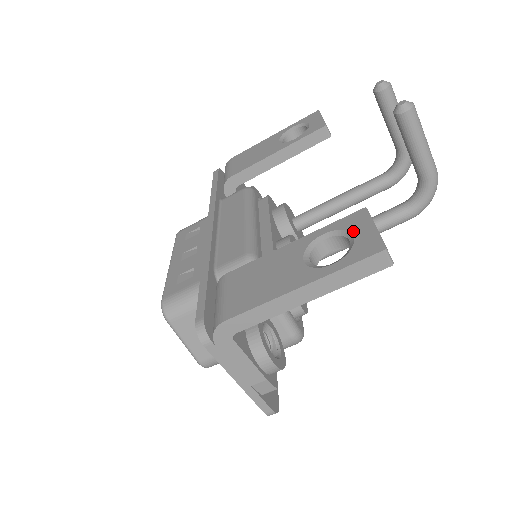
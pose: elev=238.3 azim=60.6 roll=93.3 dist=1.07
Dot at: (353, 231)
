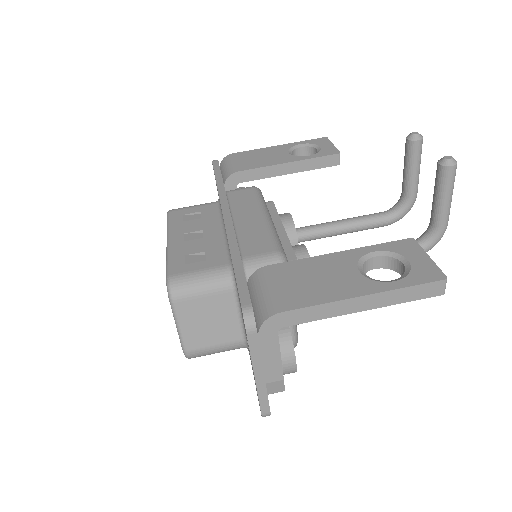
Dot at: (407, 256)
